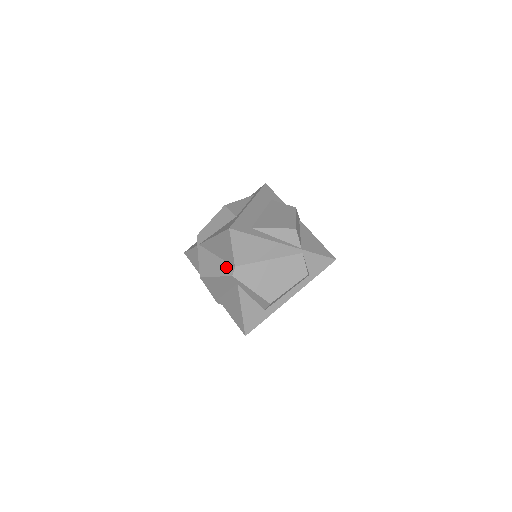
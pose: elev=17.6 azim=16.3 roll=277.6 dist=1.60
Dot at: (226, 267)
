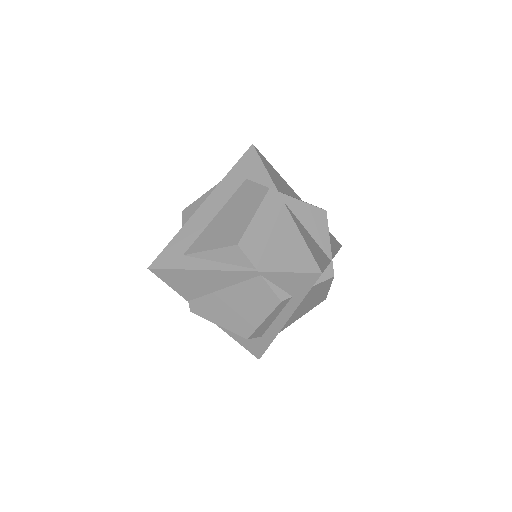
Dot at: occluded
